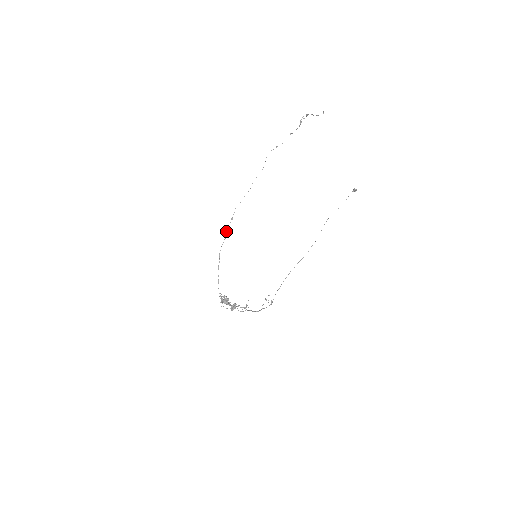
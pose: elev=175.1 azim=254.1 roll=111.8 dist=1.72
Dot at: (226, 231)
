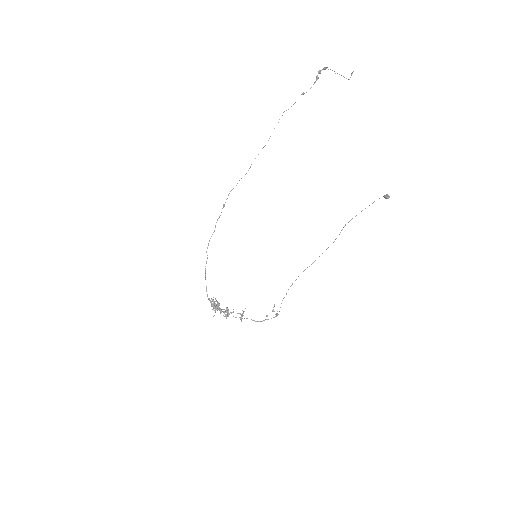
Dot at: (216, 222)
